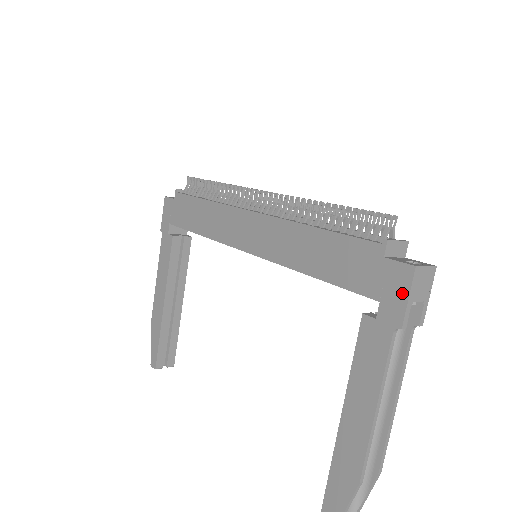
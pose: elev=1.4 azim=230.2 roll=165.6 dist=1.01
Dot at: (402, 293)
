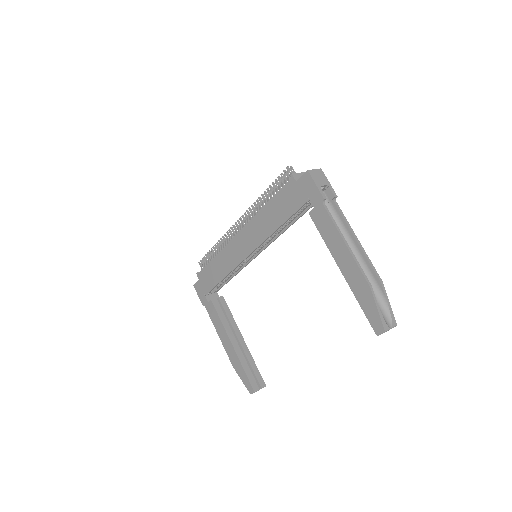
Dot at: (312, 186)
